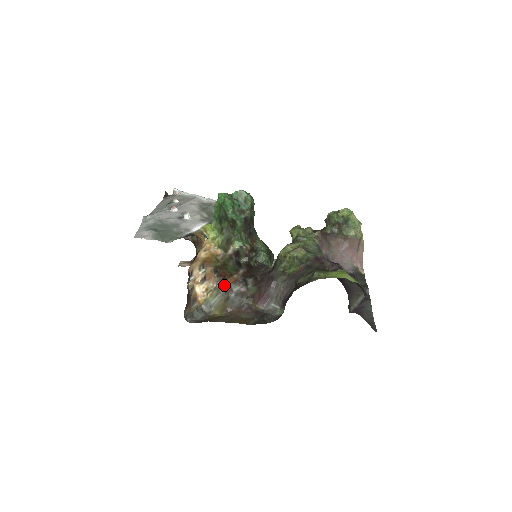
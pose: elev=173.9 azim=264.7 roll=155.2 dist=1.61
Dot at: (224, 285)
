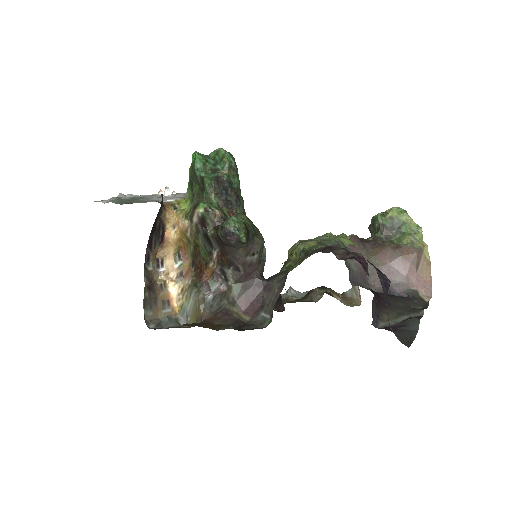
Dot at: (200, 281)
